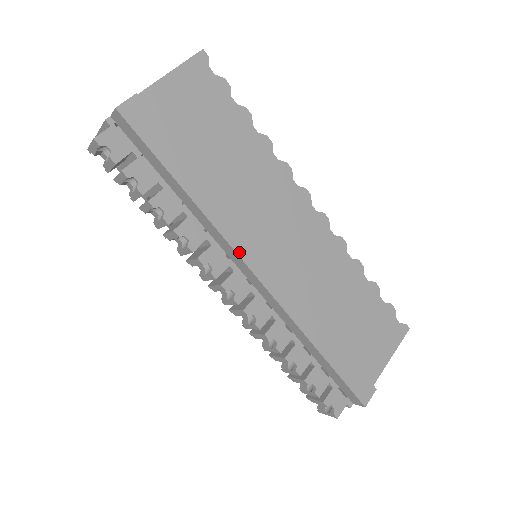
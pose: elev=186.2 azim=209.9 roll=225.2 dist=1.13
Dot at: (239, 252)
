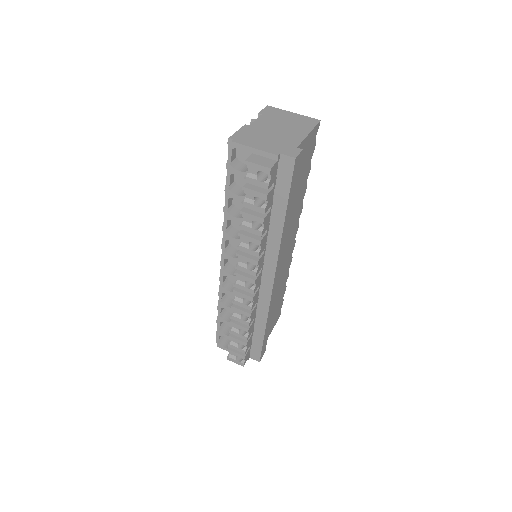
Dot at: (277, 265)
